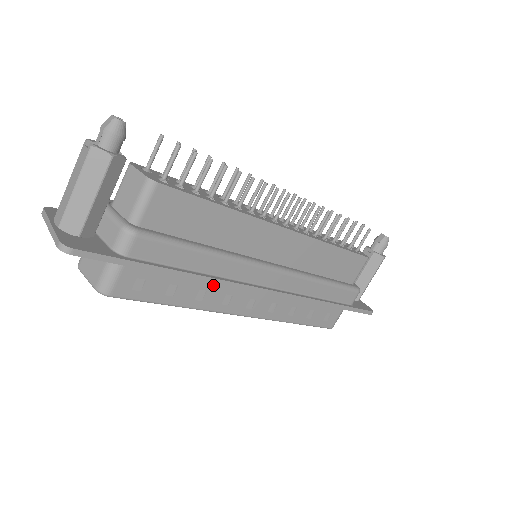
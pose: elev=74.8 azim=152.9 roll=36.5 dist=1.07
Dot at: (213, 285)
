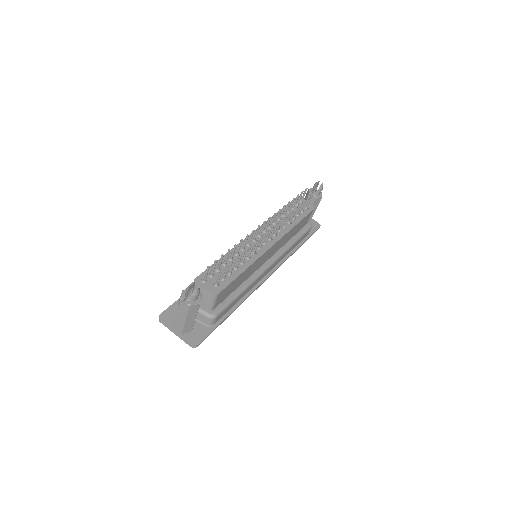
Dot at: occluded
